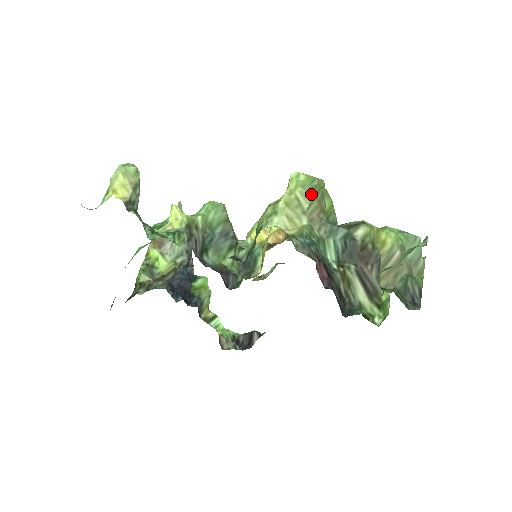
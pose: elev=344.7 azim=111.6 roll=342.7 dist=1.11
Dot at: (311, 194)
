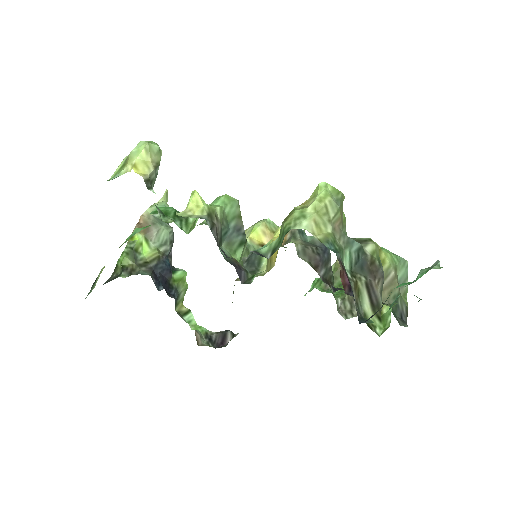
Dot at: (338, 205)
